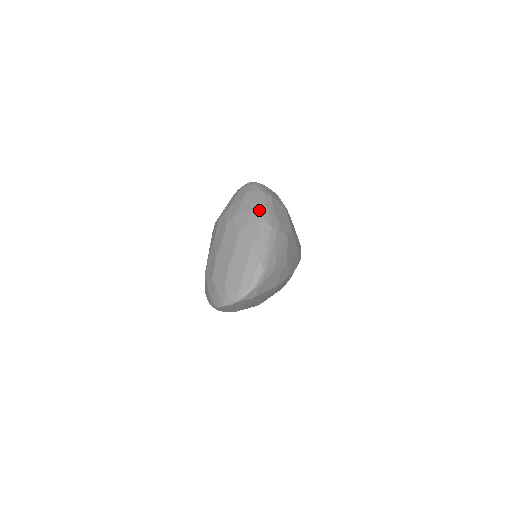
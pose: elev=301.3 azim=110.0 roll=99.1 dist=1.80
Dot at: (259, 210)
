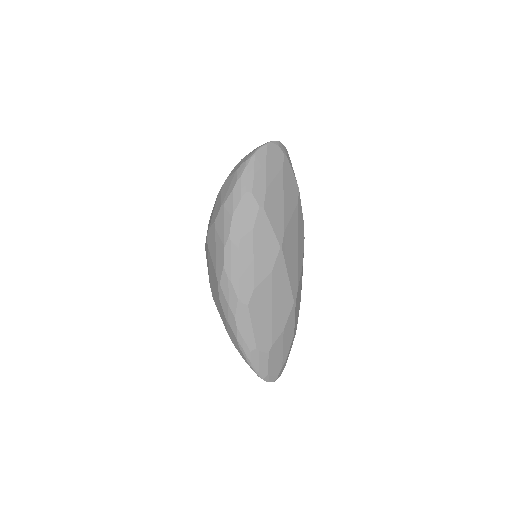
Dot at: occluded
